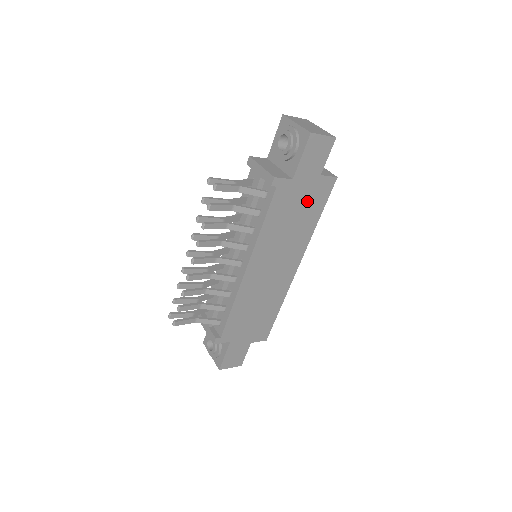
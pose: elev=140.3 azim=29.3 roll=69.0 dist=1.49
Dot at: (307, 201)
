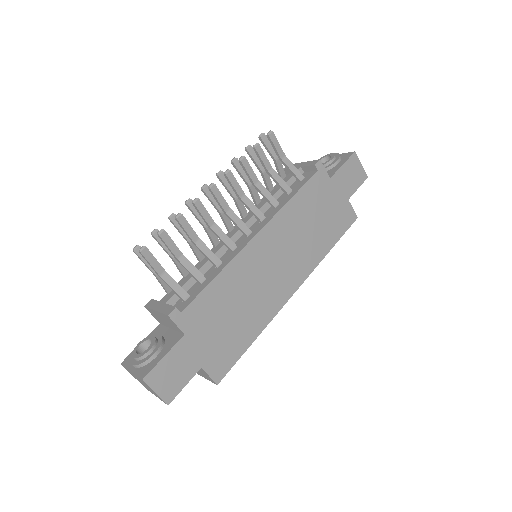
Dot at: (331, 215)
